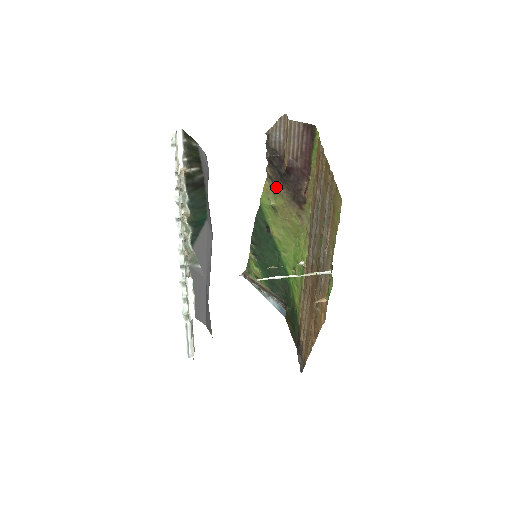
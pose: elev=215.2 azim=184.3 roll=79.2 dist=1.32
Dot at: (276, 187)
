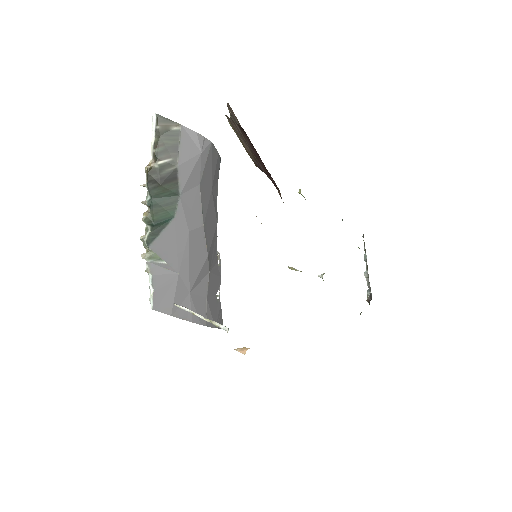
Dot at: occluded
